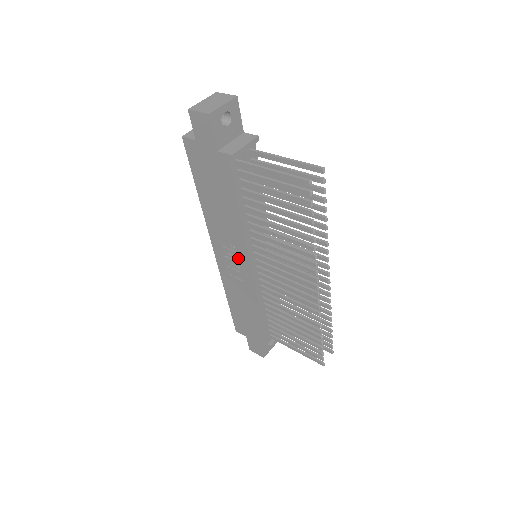
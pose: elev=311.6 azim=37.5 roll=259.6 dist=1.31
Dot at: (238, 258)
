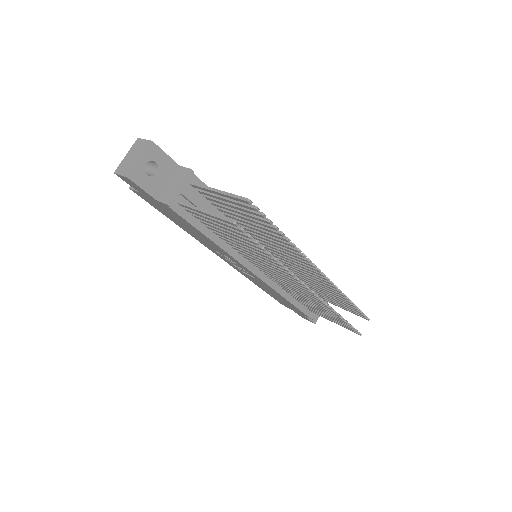
Dot at: (238, 265)
